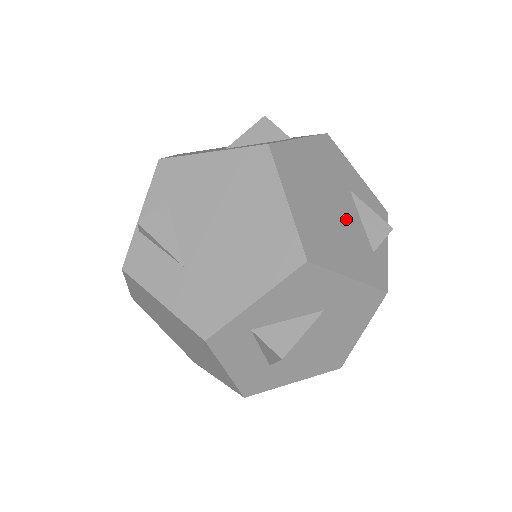
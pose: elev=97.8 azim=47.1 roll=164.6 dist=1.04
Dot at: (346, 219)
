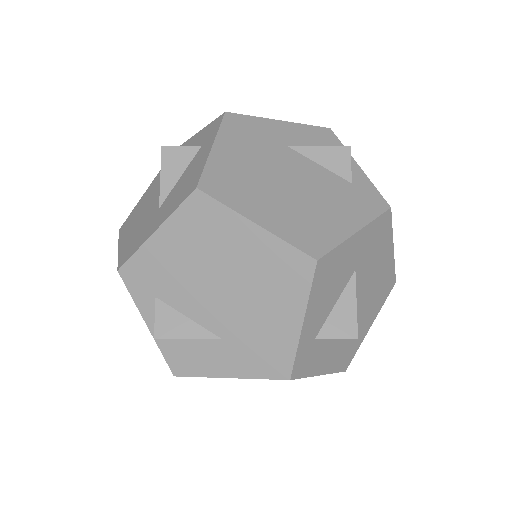
Dot at: (309, 180)
